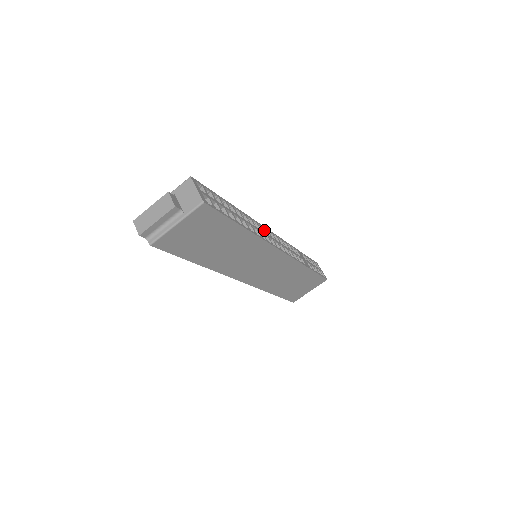
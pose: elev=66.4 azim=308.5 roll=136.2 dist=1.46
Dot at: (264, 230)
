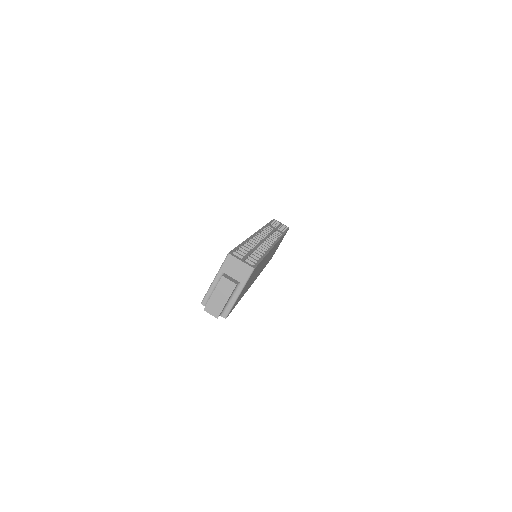
Dot at: (259, 237)
